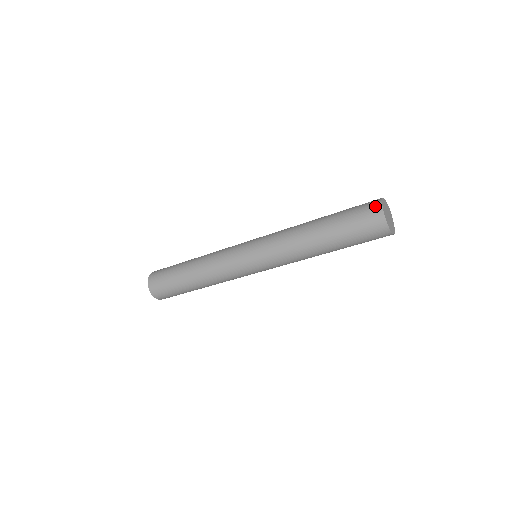
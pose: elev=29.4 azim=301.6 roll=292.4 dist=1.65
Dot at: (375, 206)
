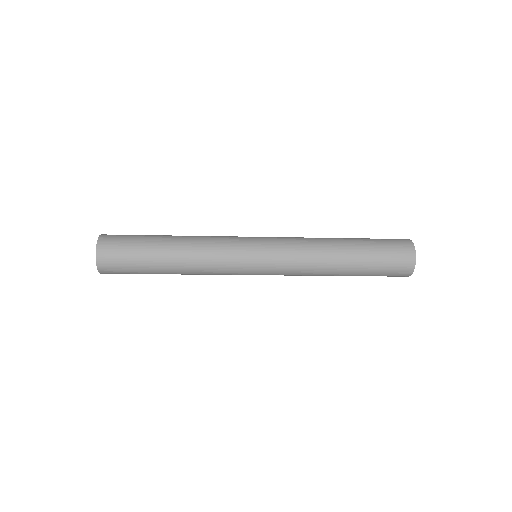
Dot at: (409, 249)
